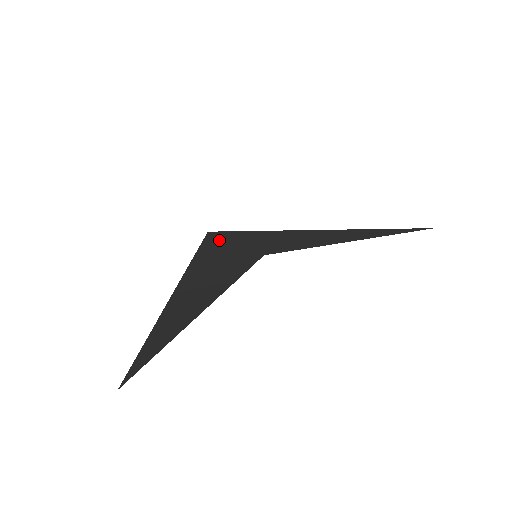
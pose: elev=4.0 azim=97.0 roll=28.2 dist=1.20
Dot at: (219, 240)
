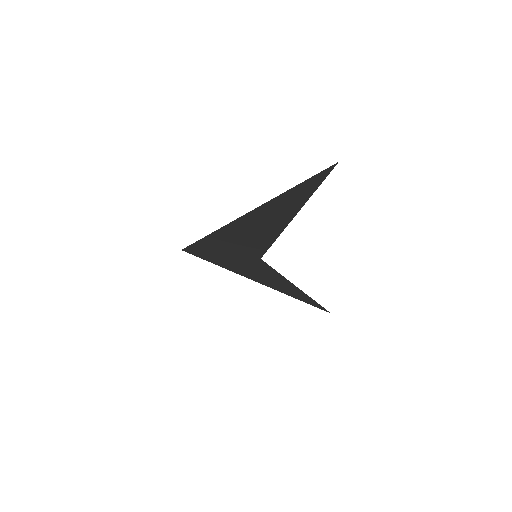
Dot at: (205, 250)
